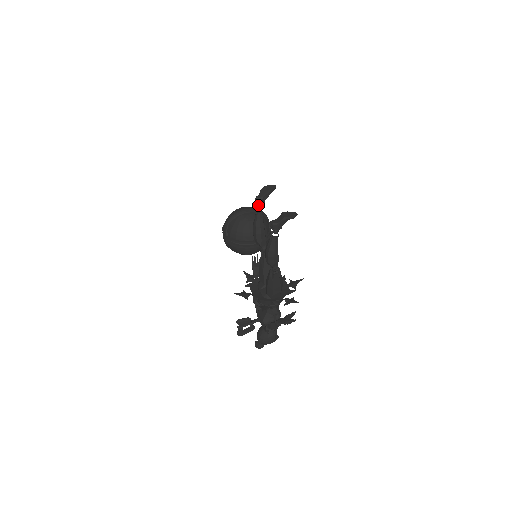
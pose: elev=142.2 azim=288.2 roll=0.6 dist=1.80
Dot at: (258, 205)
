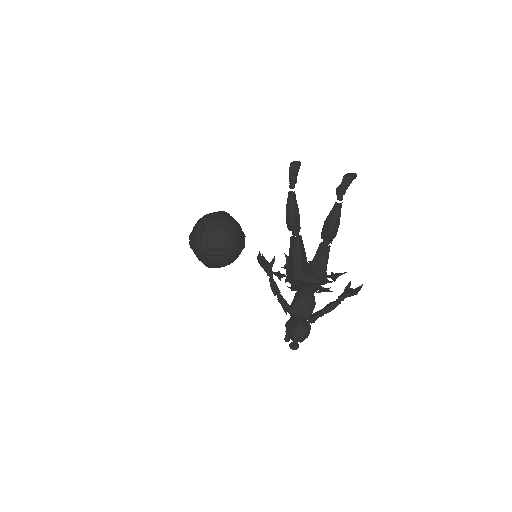
Dot at: (294, 184)
